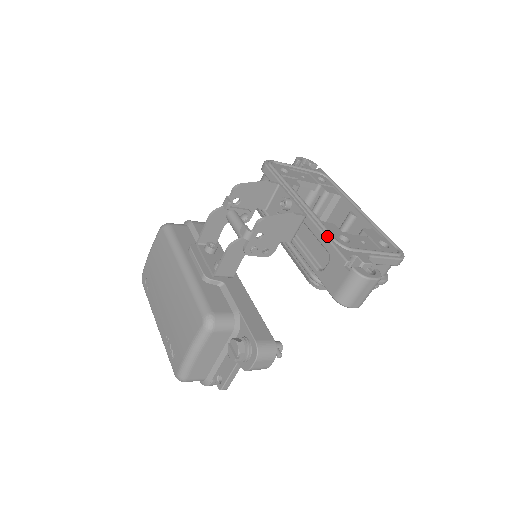
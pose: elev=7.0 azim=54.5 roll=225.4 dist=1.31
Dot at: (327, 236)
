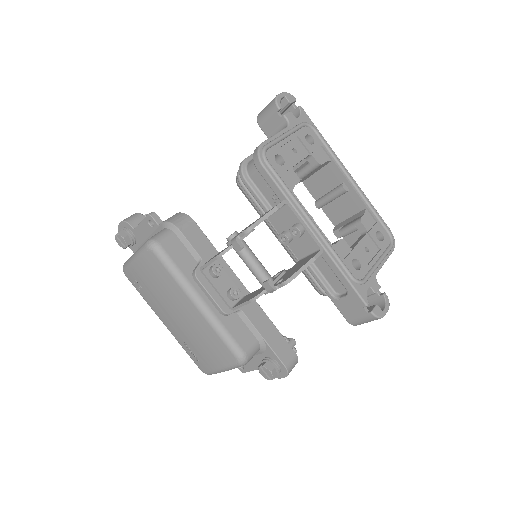
Dot at: (346, 276)
